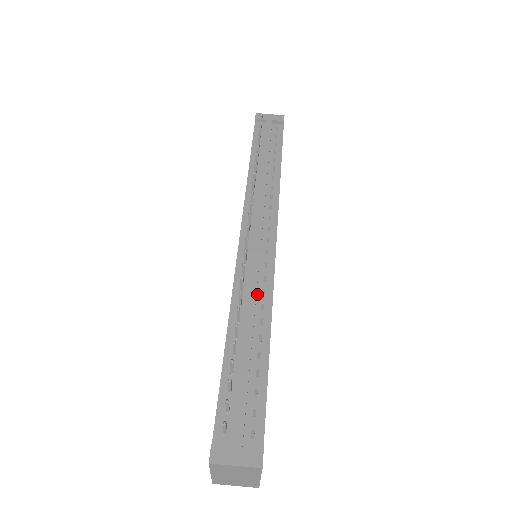
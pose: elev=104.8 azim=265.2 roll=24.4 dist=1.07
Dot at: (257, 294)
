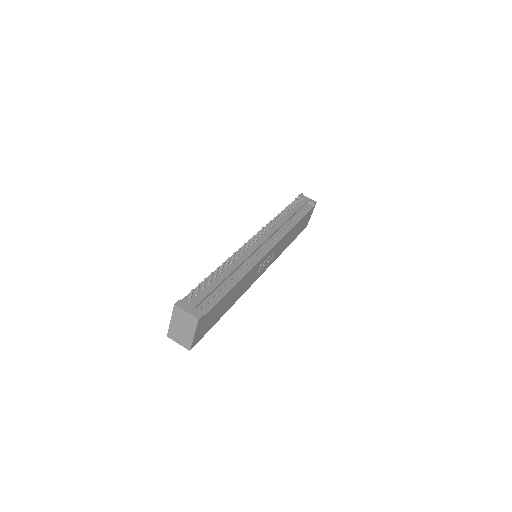
Dot at: (244, 263)
